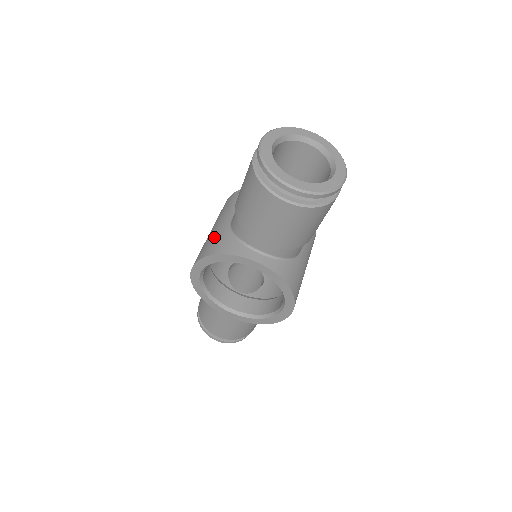
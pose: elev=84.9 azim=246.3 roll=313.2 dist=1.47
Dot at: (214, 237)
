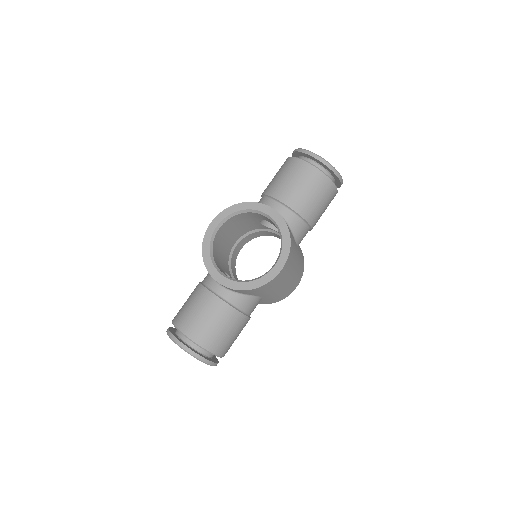
Dot at: occluded
